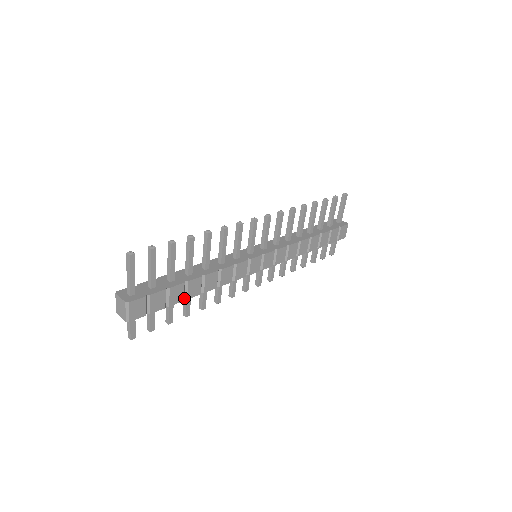
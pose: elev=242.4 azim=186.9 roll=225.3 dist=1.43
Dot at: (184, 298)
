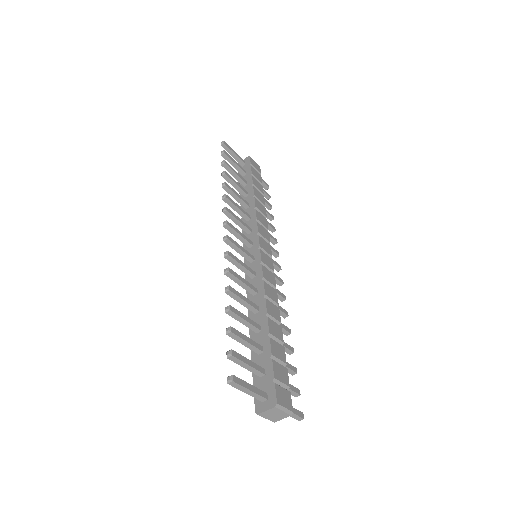
Dot at: (281, 345)
